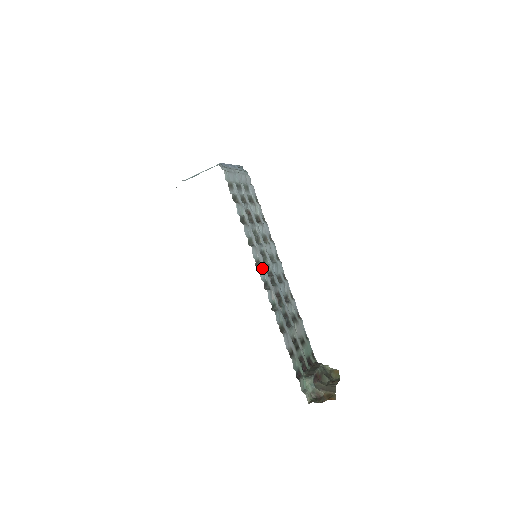
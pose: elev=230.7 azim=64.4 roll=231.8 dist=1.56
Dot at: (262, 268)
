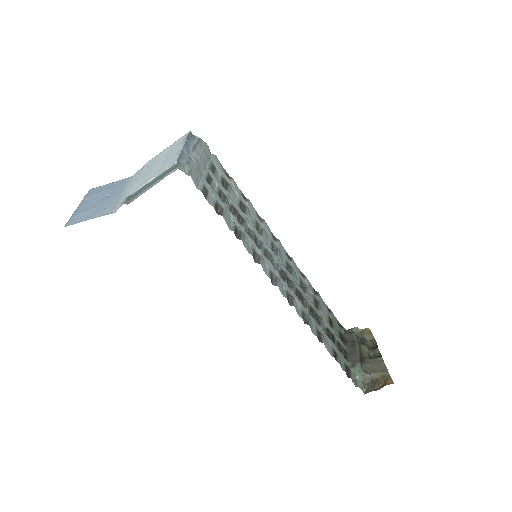
Dot at: (278, 280)
